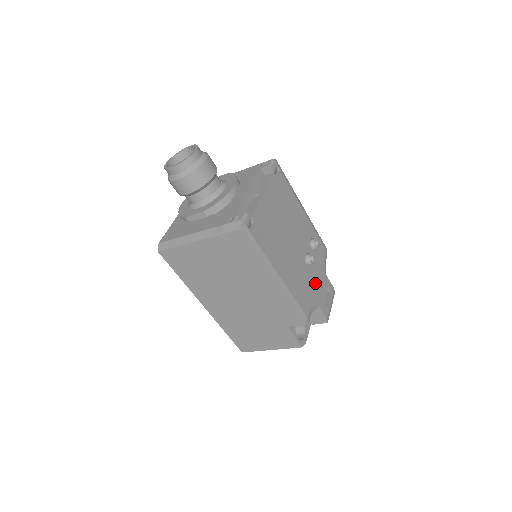
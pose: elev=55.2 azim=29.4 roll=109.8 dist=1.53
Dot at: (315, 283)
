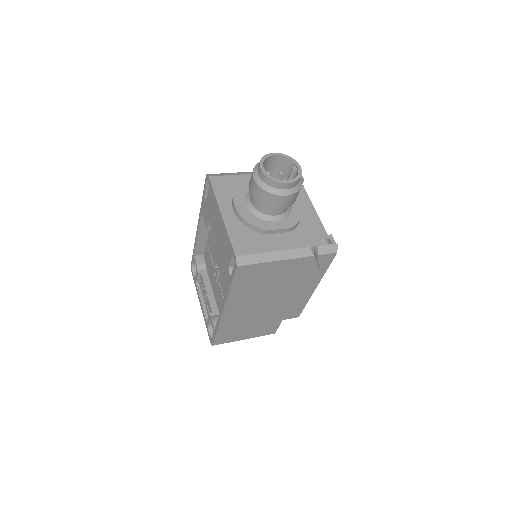
Dot at: occluded
